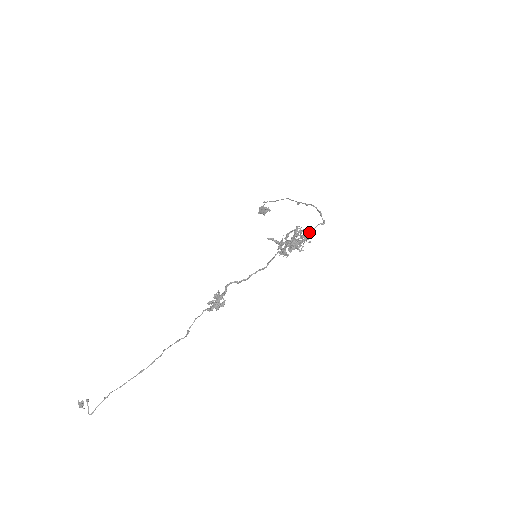
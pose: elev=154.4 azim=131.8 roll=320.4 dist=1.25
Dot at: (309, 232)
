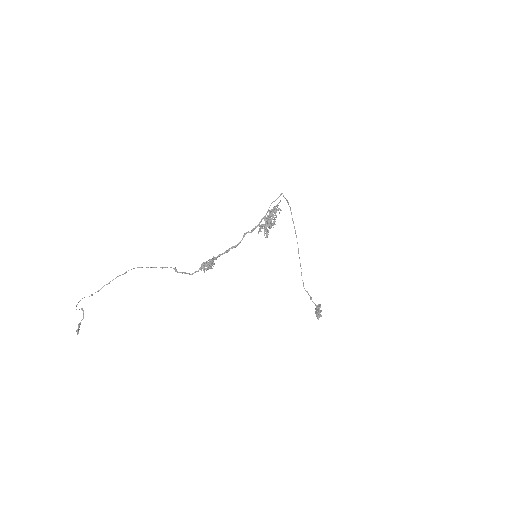
Dot at: (276, 206)
